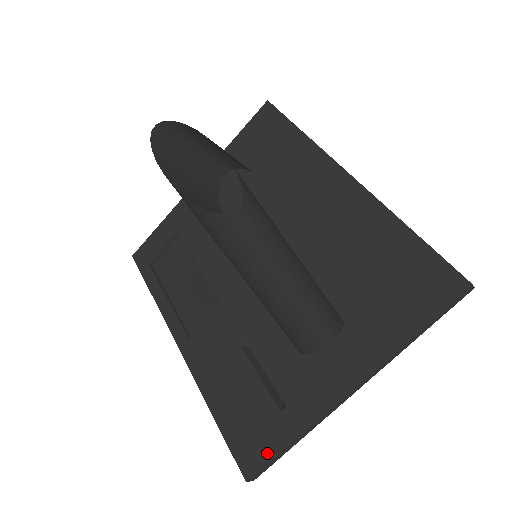
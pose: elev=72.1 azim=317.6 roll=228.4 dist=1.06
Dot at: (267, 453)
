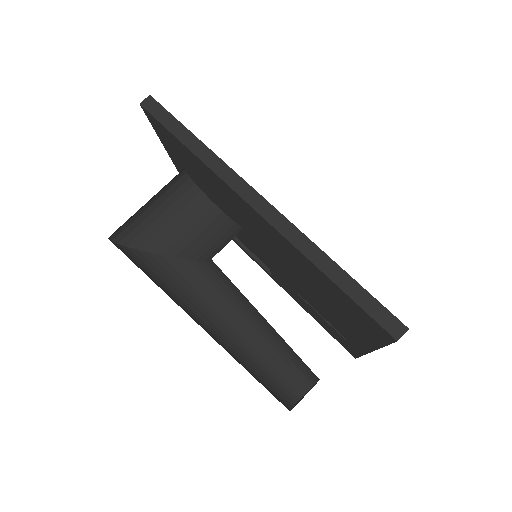
Dot at: (354, 354)
